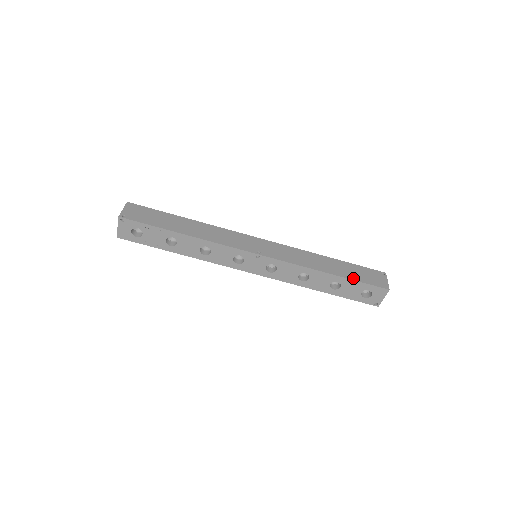
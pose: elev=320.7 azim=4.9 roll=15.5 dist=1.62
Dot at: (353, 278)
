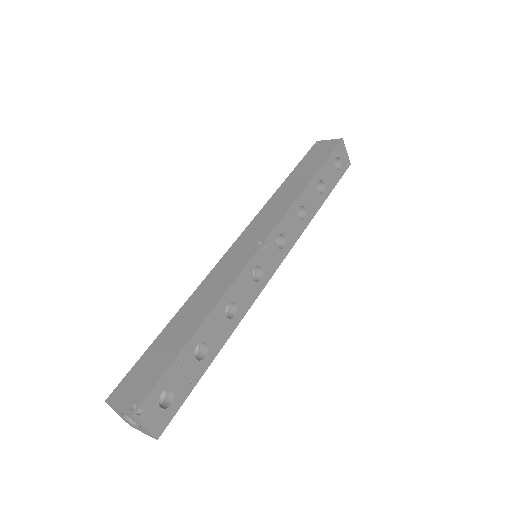
Dot at: (320, 164)
